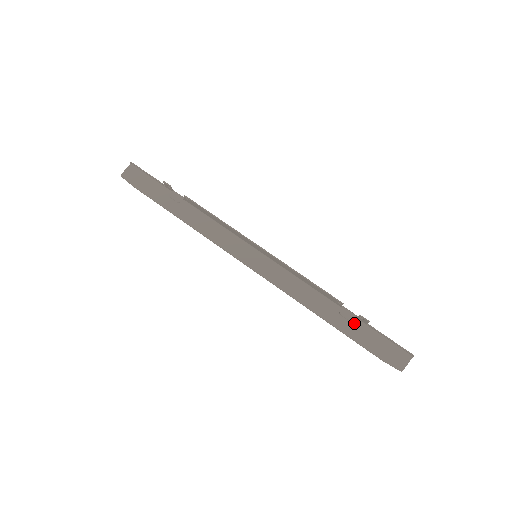
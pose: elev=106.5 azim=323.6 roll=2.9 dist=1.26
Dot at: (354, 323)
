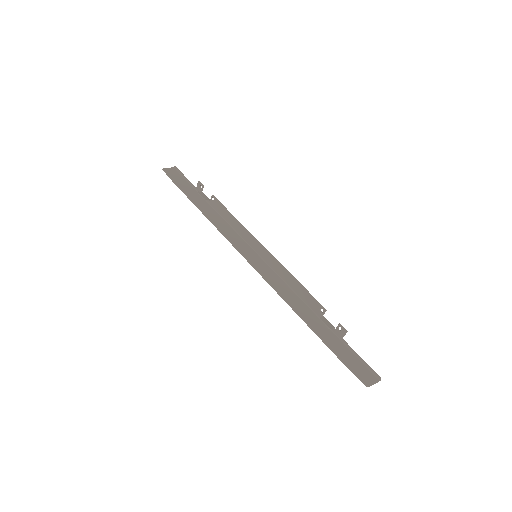
Dot at: (330, 334)
